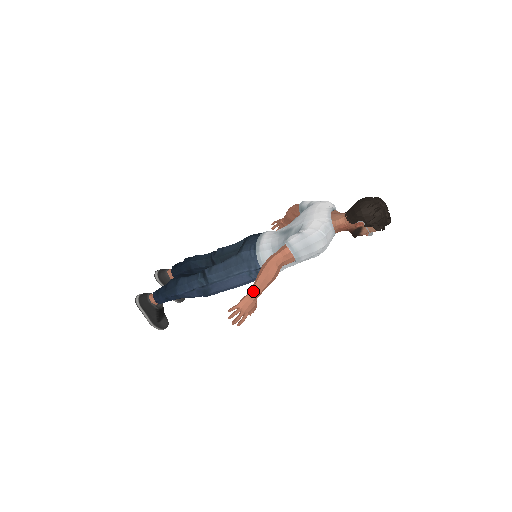
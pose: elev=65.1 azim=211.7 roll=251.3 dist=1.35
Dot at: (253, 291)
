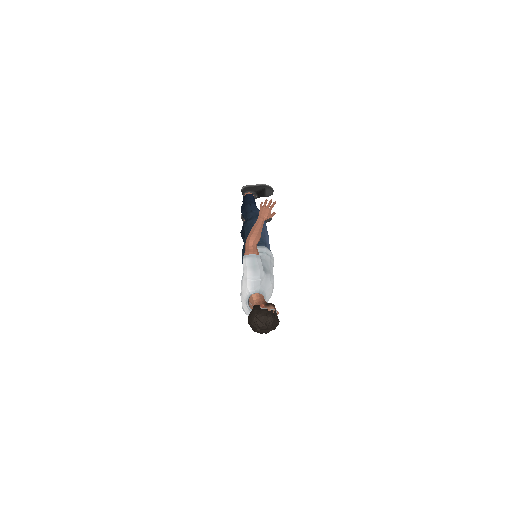
Dot at: occluded
